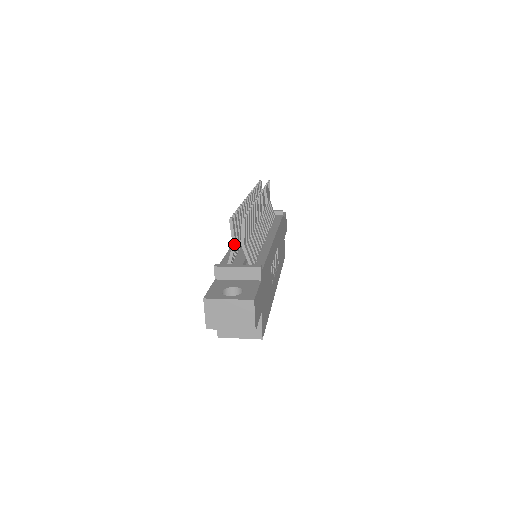
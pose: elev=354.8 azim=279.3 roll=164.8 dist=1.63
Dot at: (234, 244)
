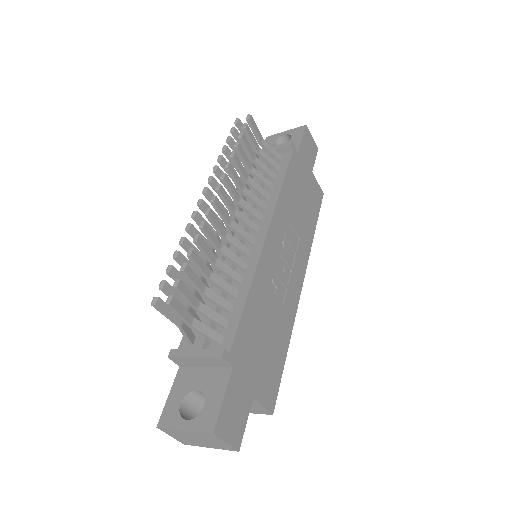
Dot at: (178, 326)
